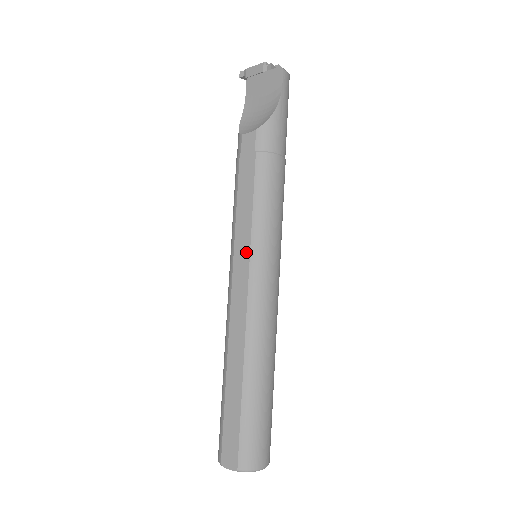
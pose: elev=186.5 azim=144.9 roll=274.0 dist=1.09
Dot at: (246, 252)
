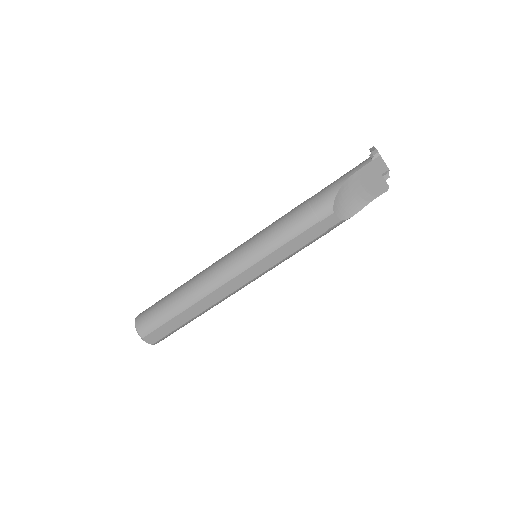
Dot at: (263, 270)
